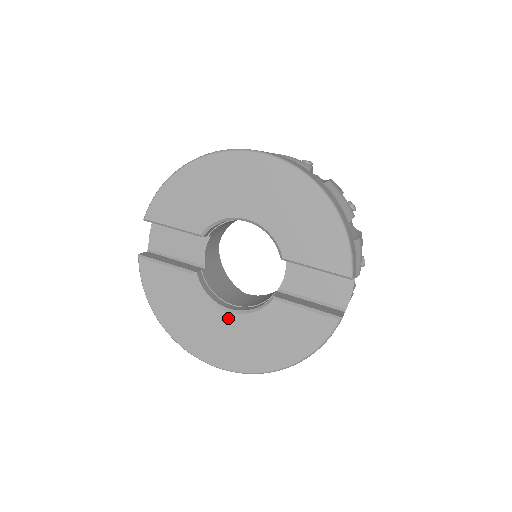
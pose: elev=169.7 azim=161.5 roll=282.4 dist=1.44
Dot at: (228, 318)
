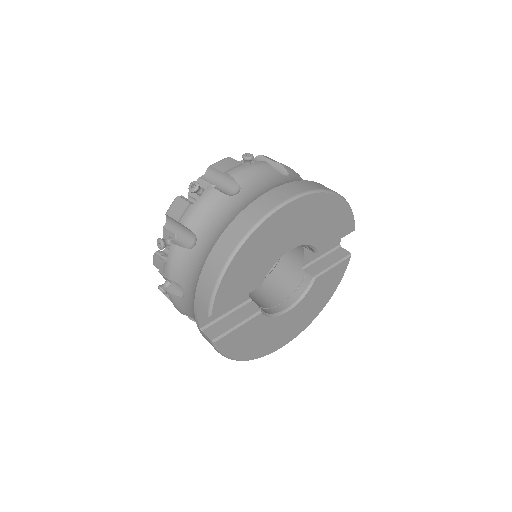
Dot at: (290, 313)
